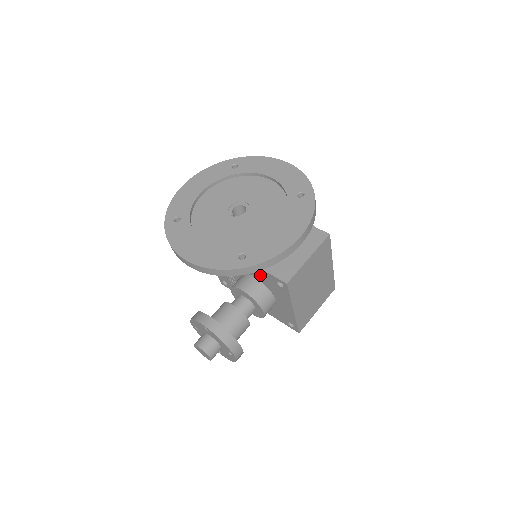
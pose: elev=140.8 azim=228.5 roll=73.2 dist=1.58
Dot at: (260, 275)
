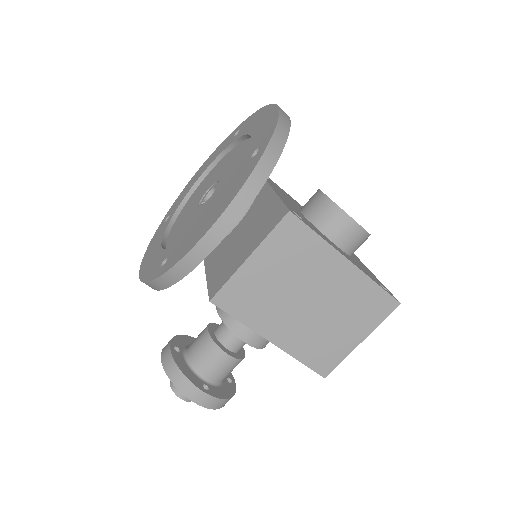
Dot at: occluded
